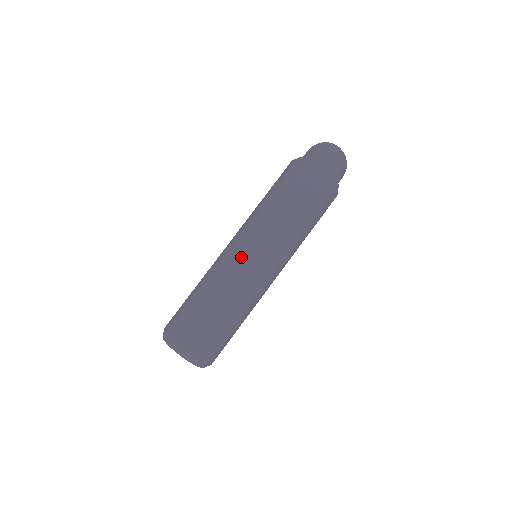
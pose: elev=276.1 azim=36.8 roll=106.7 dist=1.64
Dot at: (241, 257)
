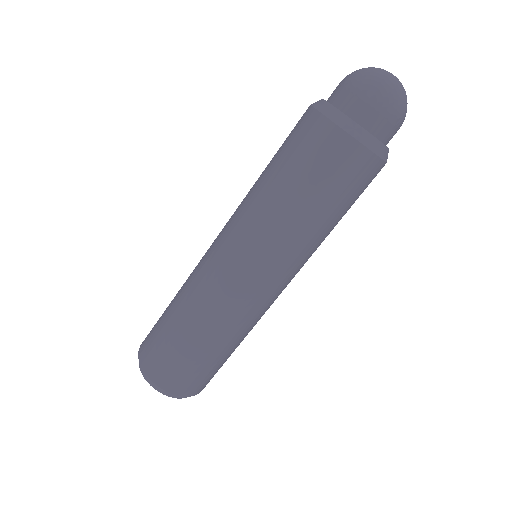
Dot at: (214, 259)
